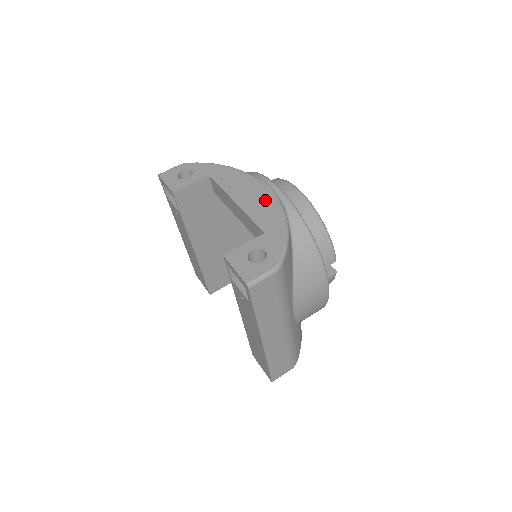
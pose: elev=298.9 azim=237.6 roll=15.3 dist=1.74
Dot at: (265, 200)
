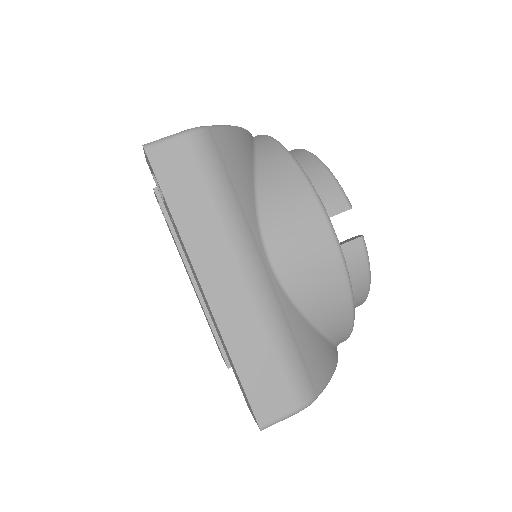
Dot at: occluded
